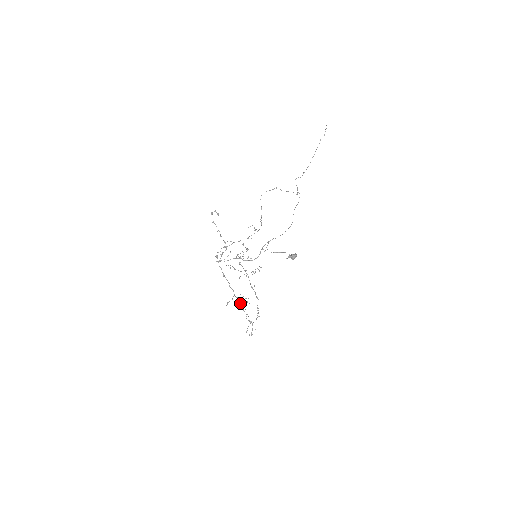
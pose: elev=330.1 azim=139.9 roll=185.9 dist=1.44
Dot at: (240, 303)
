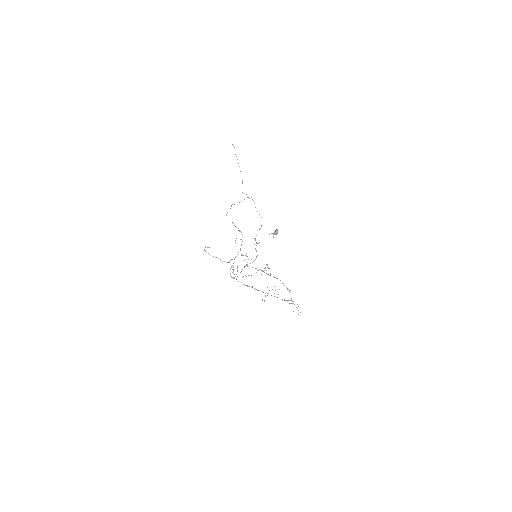
Dot at: occluded
